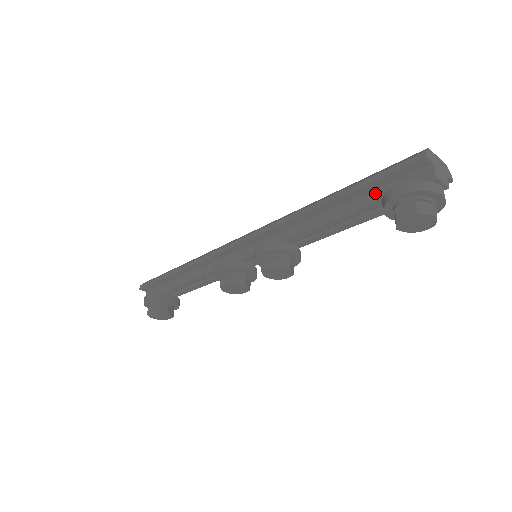
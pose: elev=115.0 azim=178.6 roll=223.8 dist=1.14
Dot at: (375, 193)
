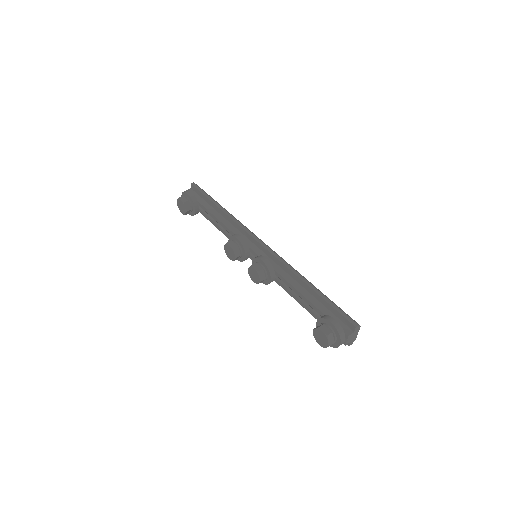
Dot at: (326, 310)
